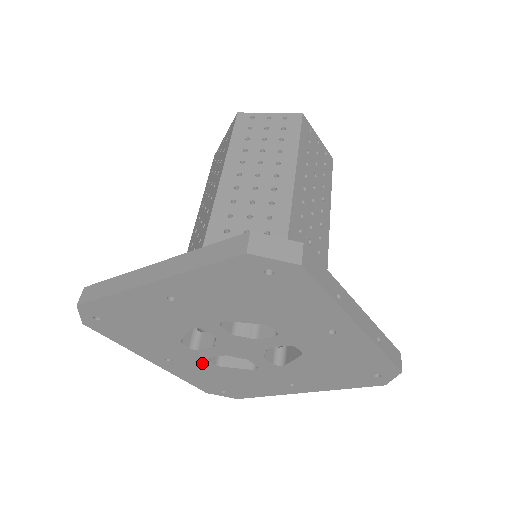
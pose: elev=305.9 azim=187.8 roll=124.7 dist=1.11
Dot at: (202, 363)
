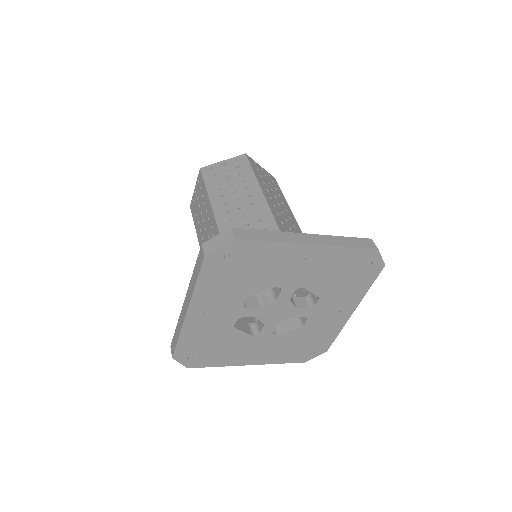
Dot at: (227, 322)
